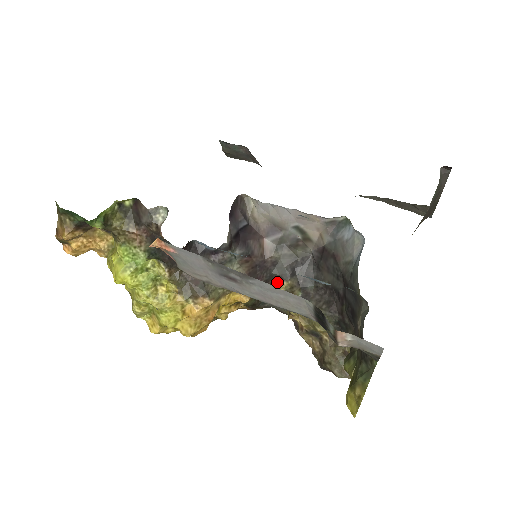
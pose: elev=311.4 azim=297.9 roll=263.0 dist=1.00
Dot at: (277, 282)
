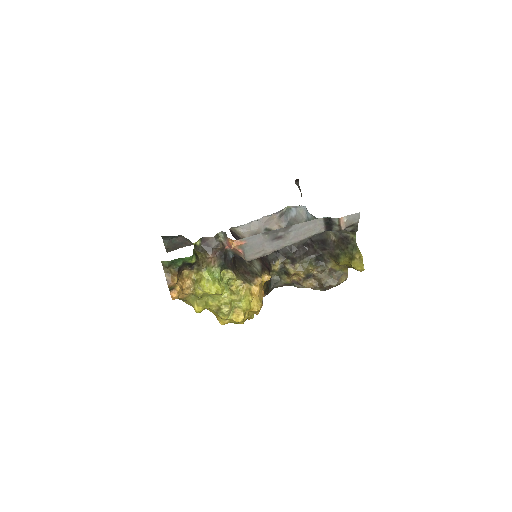
Dot at: (273, 264)
